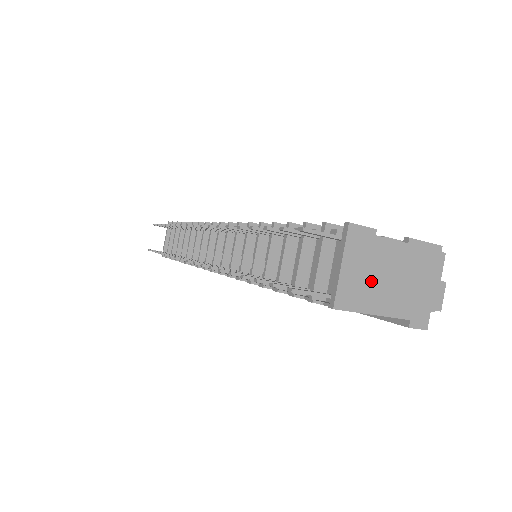
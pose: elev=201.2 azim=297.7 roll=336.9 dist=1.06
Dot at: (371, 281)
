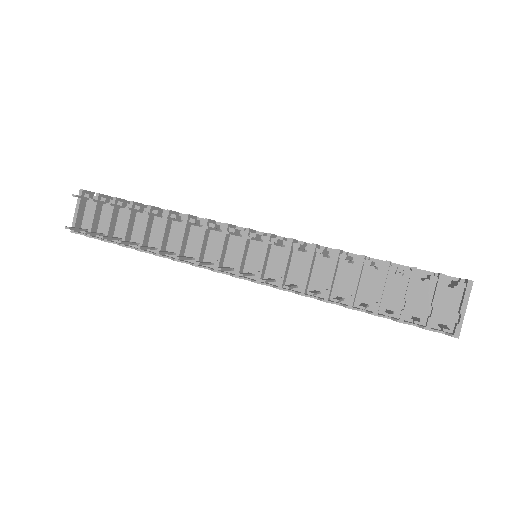
Dot at: occluded
